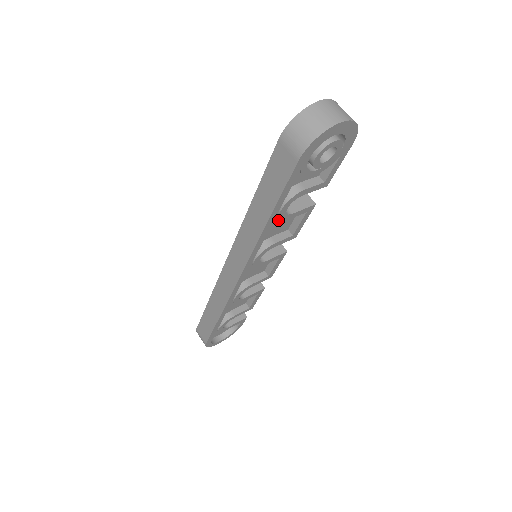
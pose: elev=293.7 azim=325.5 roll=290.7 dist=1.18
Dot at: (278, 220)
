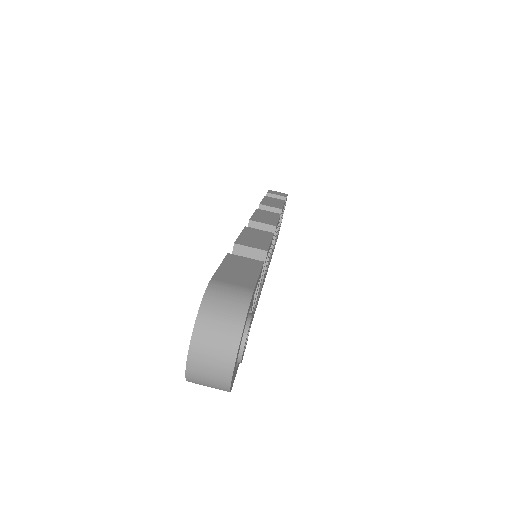
Dot at: occluded
